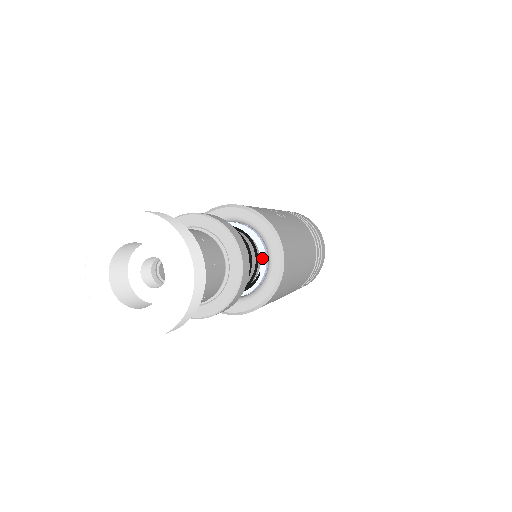
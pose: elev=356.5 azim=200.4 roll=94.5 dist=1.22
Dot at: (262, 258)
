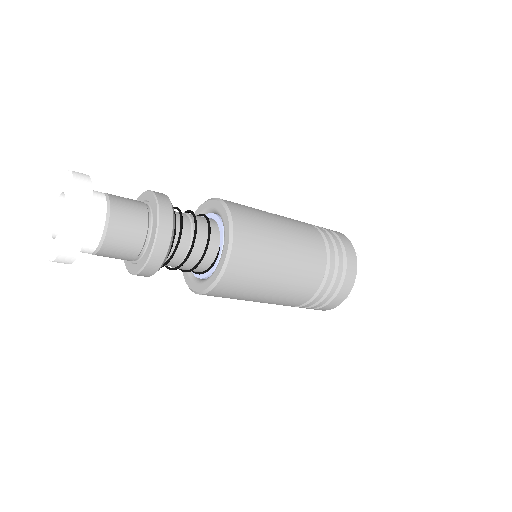
Dot at: (221, 233)
